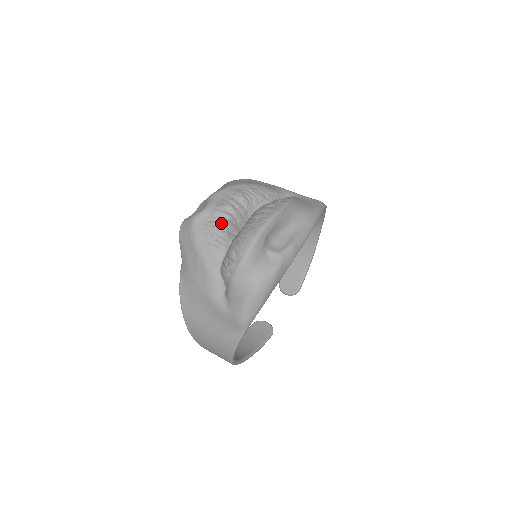
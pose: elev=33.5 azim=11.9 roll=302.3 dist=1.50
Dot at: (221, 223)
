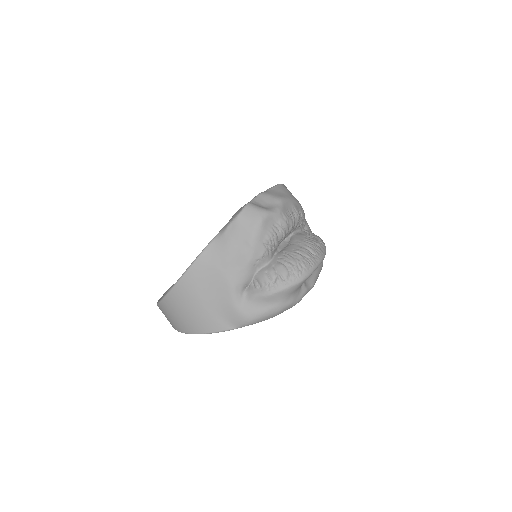
Dot at: (282, 234)
